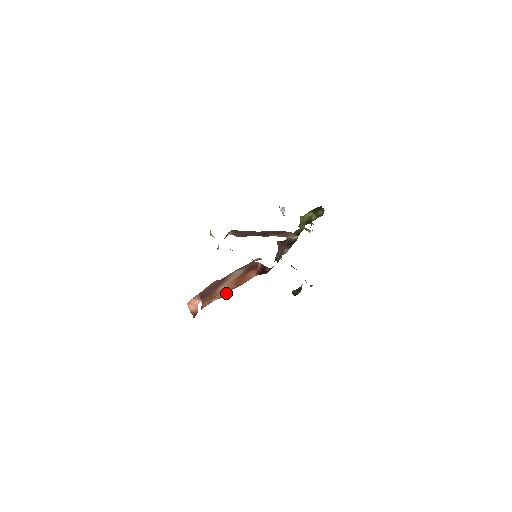
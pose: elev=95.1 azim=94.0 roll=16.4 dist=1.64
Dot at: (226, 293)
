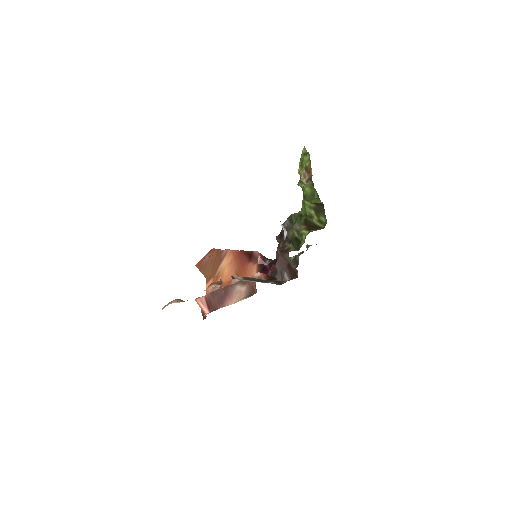
Dot at: (229, 283)
